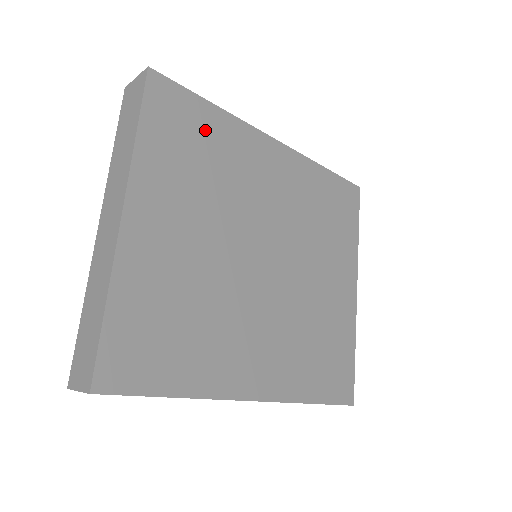
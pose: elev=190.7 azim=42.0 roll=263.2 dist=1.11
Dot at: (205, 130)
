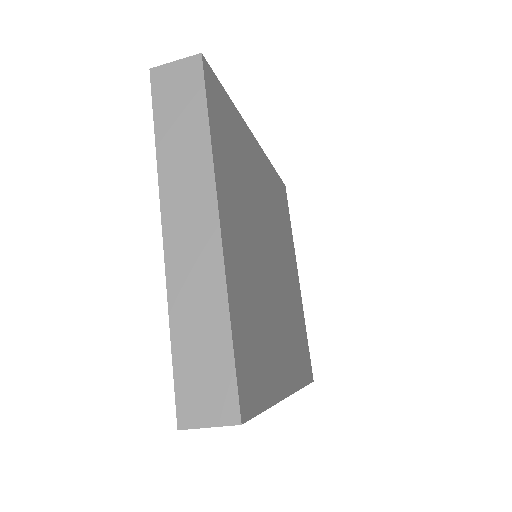
Dot at: (233, 128)
